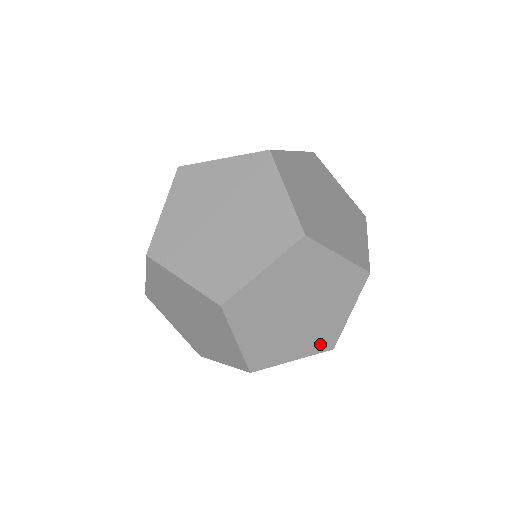
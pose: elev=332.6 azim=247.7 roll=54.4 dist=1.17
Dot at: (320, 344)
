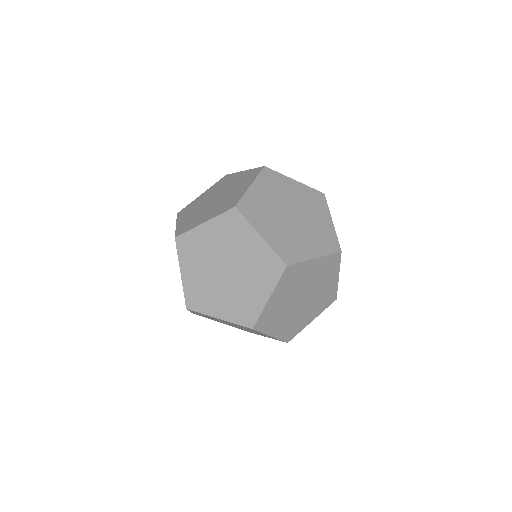
Dot at: (326, 303)
